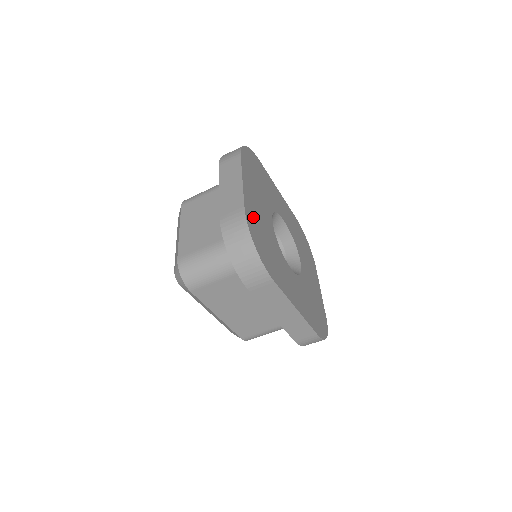
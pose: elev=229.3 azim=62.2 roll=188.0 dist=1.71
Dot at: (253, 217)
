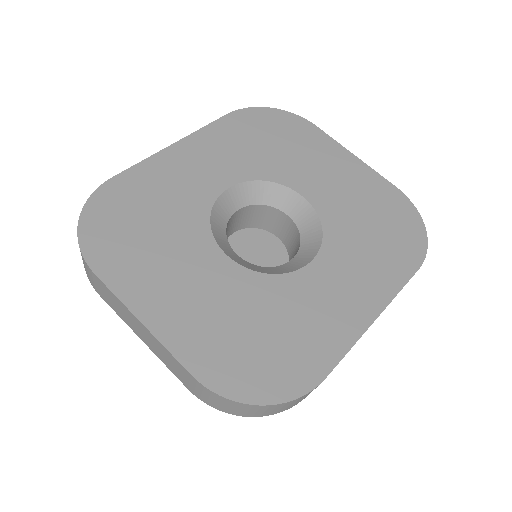
Dot at: (212, 350)
